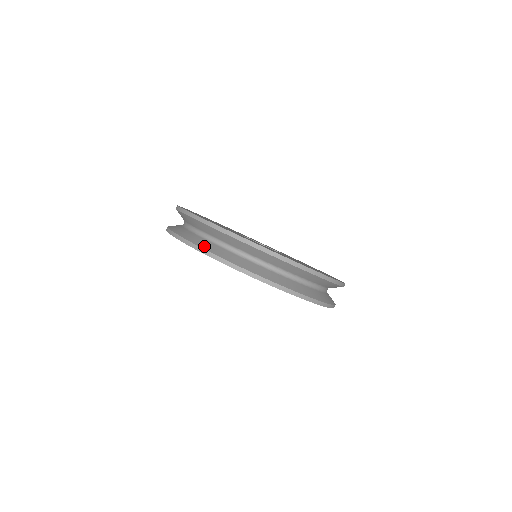
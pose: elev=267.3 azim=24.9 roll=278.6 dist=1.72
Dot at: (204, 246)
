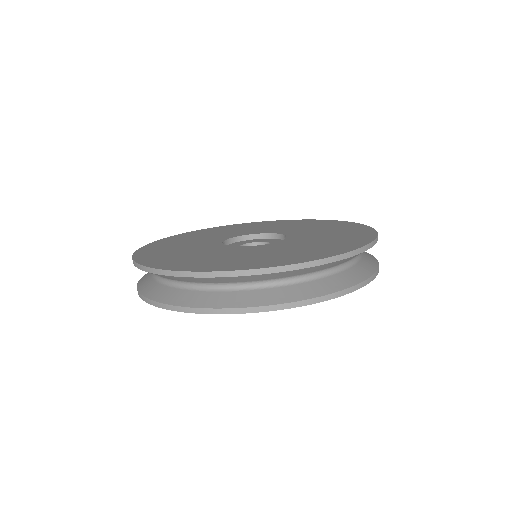
Dot at: (200, 303)
